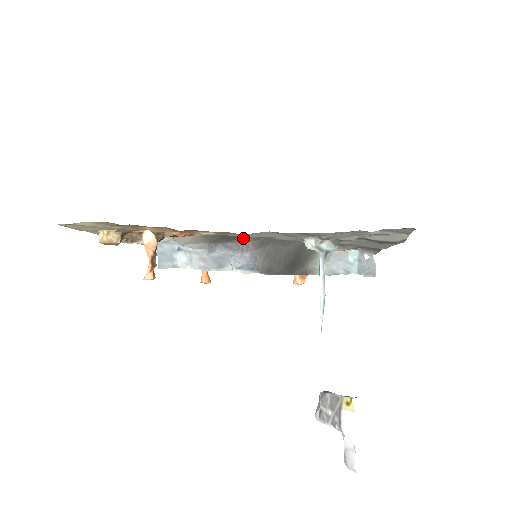
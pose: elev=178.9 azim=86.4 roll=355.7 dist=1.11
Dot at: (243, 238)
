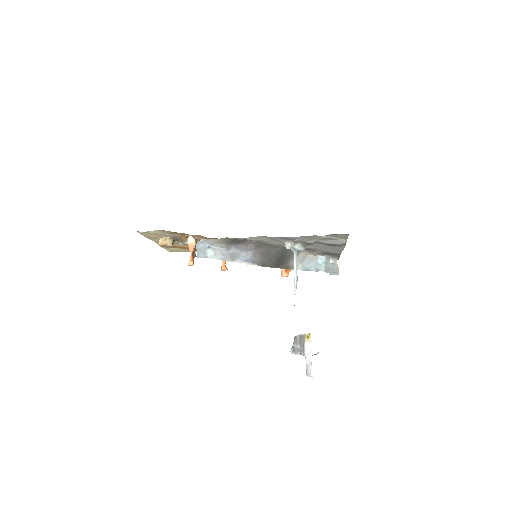
Dot at: (247, 242)
